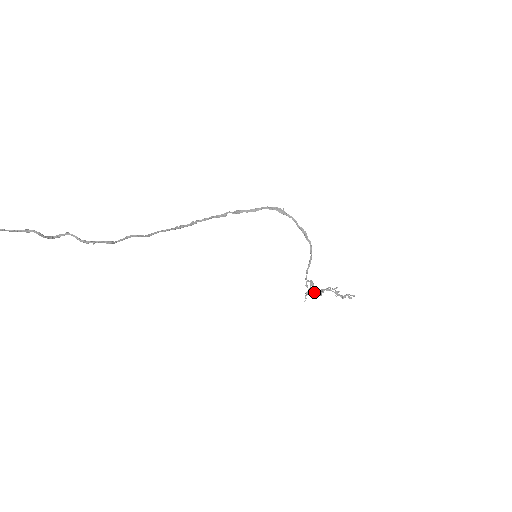
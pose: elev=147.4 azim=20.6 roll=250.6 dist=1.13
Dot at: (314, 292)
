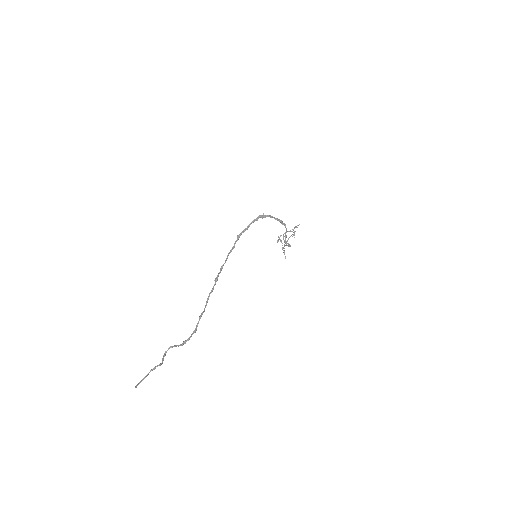
Dot at: (278, 241)
